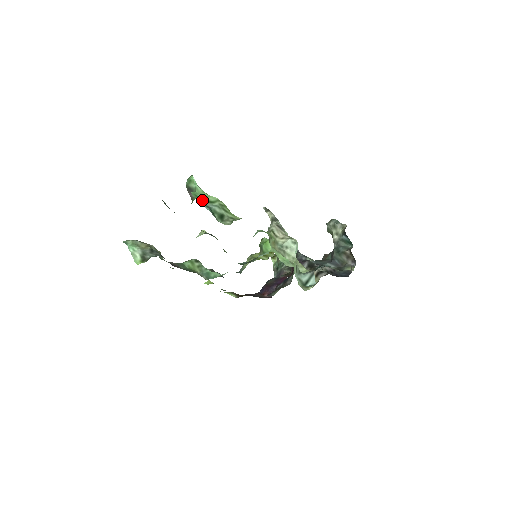
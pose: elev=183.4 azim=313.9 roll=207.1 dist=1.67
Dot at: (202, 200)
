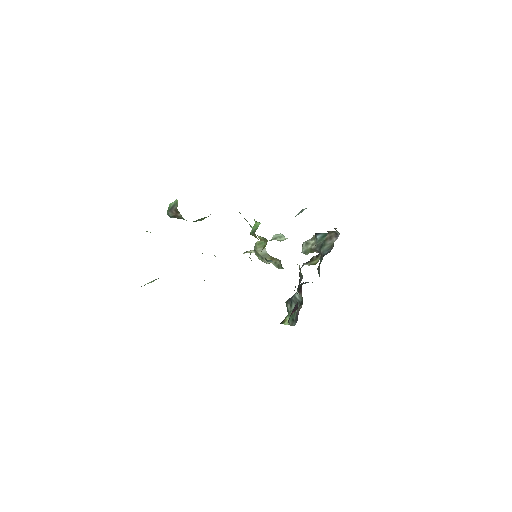
Dot at: occluded
